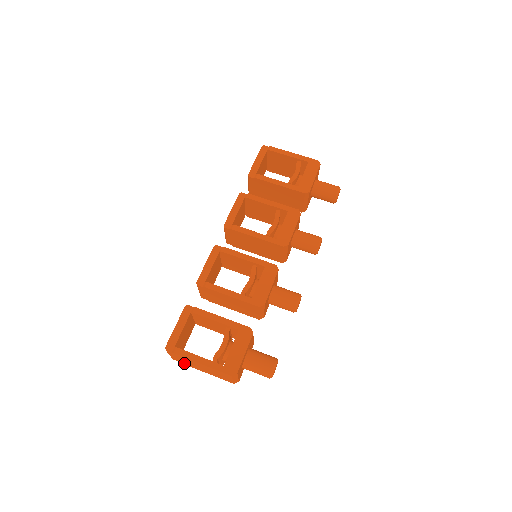
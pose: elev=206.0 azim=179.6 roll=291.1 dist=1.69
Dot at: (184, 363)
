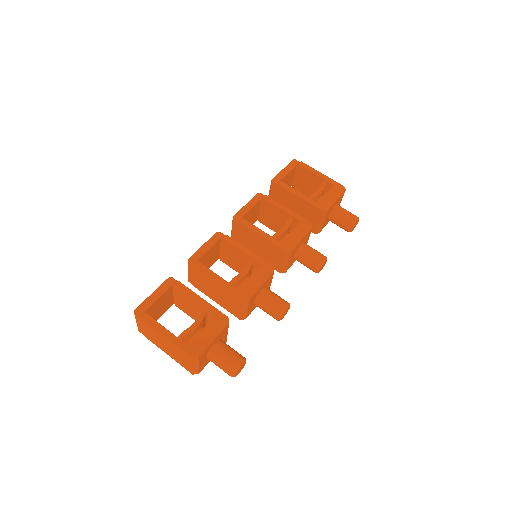
Dot at: (149, 337)
